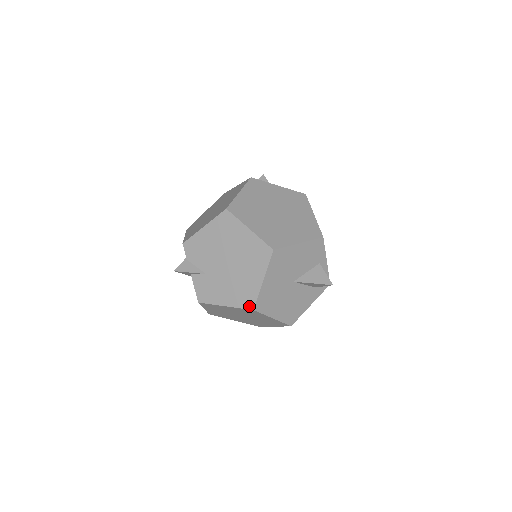
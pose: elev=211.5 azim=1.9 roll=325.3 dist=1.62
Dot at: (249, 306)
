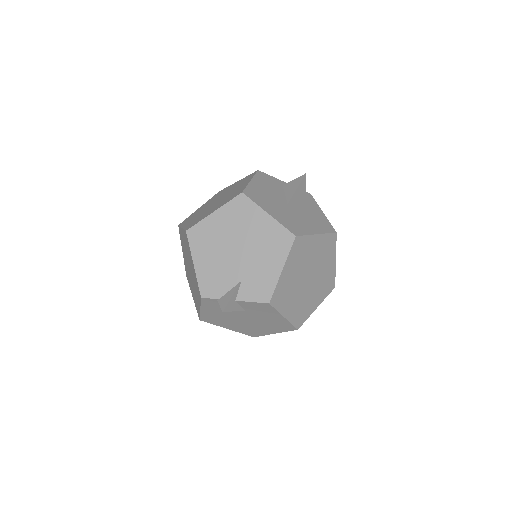
Dot at: (290, 240)
